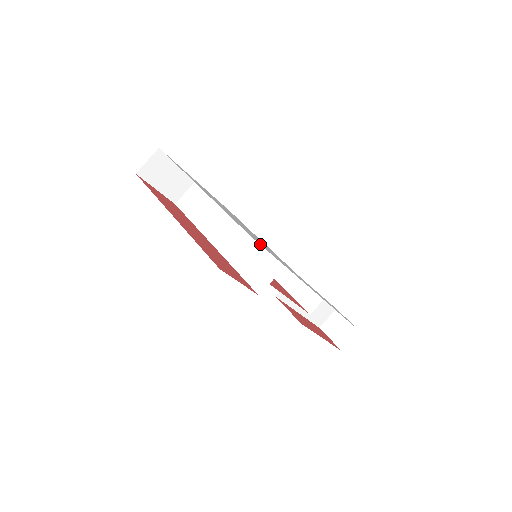
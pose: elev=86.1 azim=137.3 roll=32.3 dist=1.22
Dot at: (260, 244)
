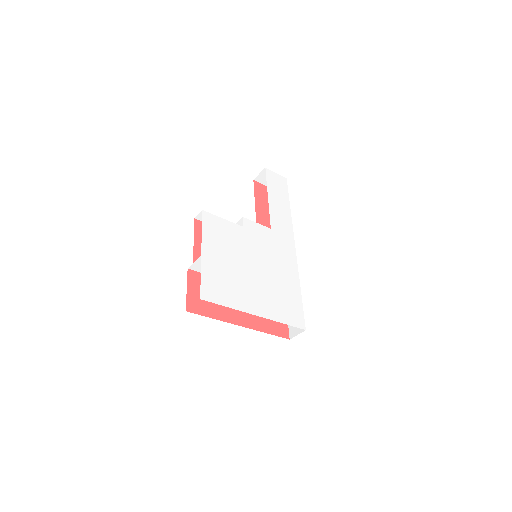
Dot at: (302, 316)
